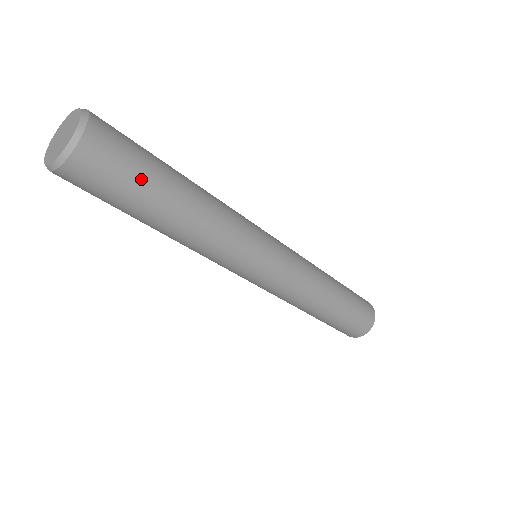
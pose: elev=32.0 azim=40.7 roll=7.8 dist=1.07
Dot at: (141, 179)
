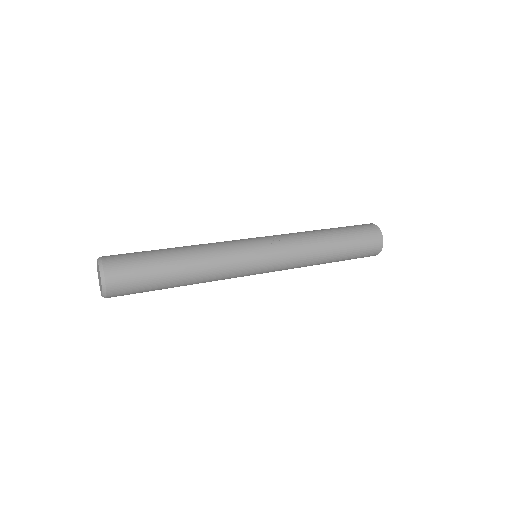
Dot at: (148, 291)
